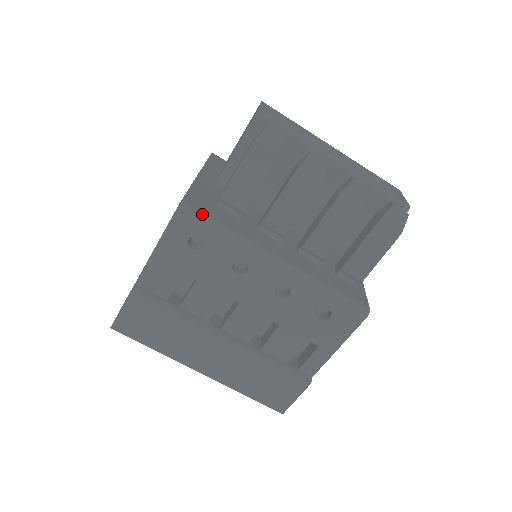
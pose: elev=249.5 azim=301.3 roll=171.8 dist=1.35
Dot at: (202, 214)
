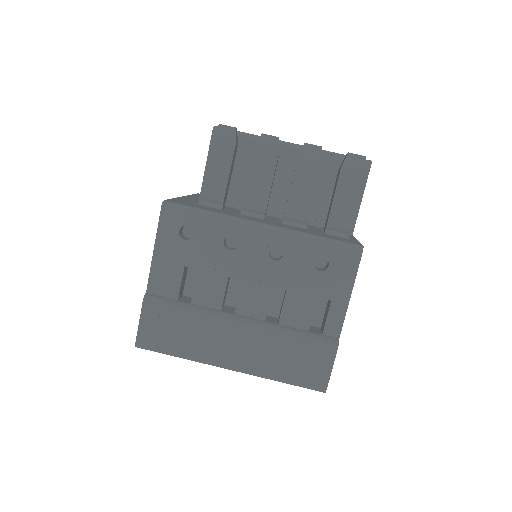
Dot at: (184, 205)
